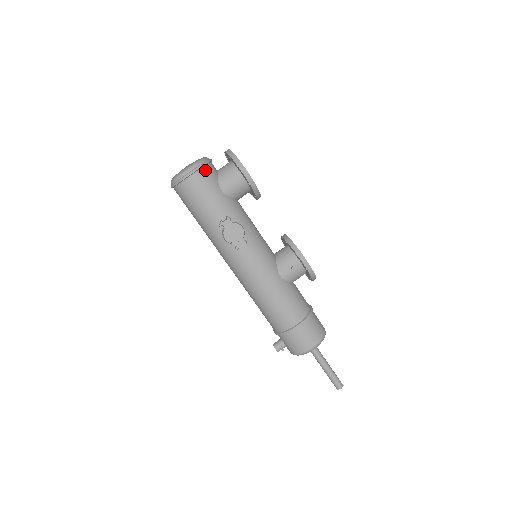
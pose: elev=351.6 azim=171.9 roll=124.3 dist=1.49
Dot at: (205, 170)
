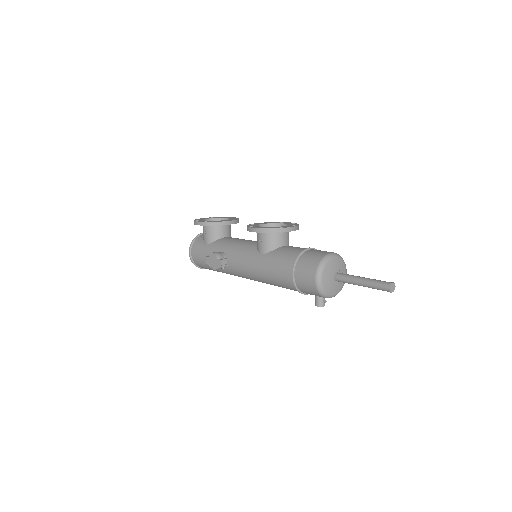
Dot at: (195, 244)
